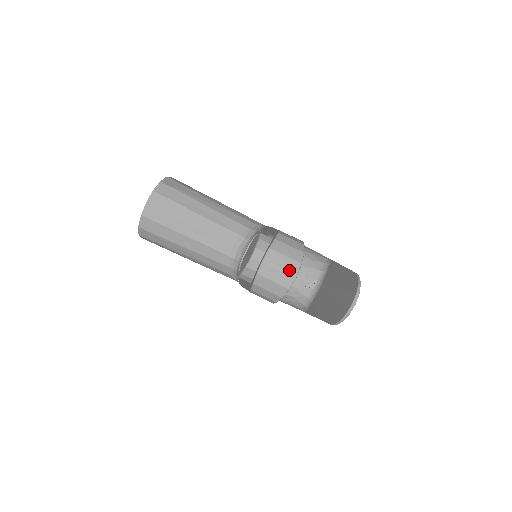
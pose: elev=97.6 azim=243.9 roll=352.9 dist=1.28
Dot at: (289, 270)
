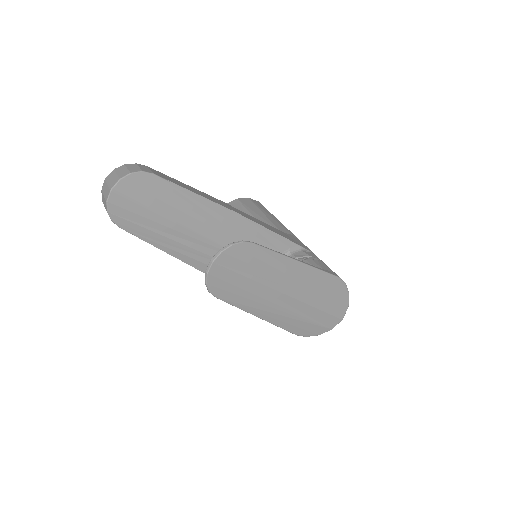
Dot at: (111, 184)
